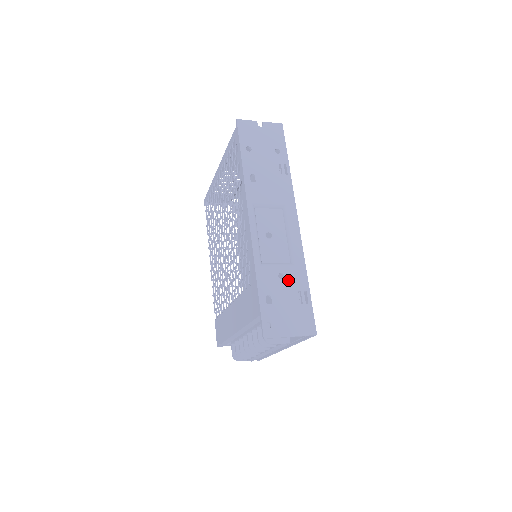
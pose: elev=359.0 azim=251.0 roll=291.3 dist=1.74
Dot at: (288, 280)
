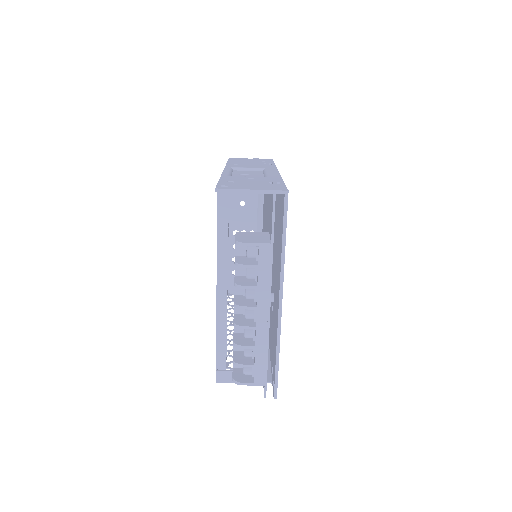
Dot at: (258, 179)
